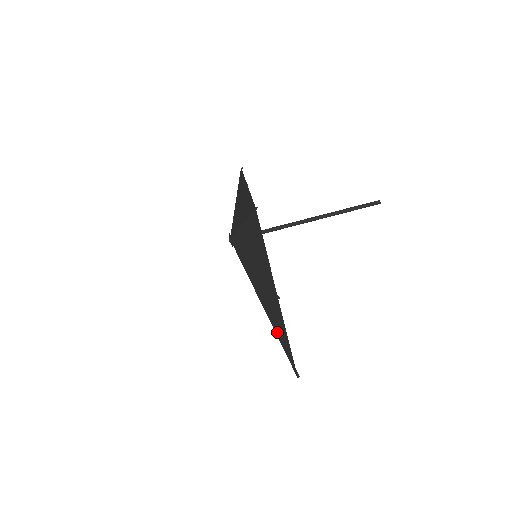
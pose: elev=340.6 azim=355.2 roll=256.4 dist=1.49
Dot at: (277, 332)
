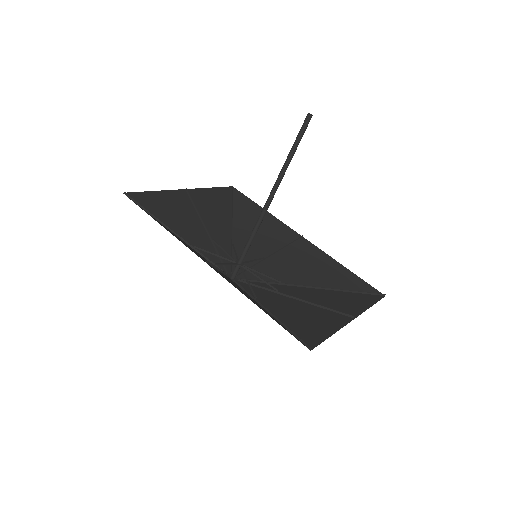
Dot at: (346, 295)
